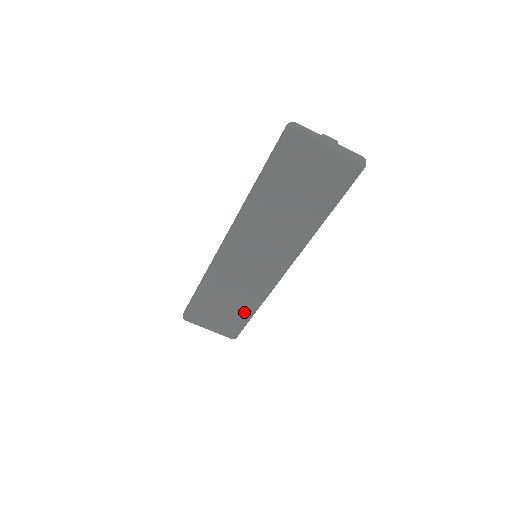
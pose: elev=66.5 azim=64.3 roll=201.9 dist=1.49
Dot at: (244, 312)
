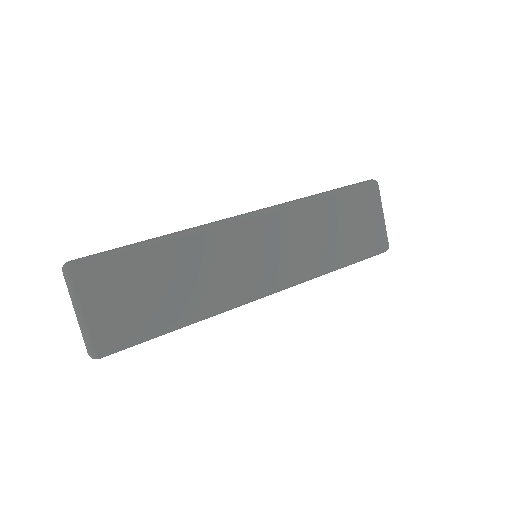
Dot at: (169, 317)
